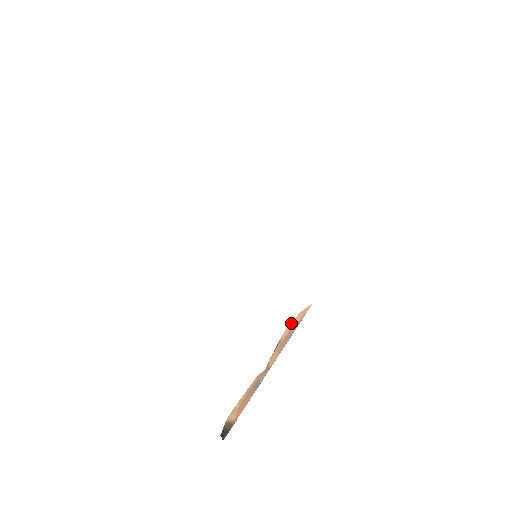
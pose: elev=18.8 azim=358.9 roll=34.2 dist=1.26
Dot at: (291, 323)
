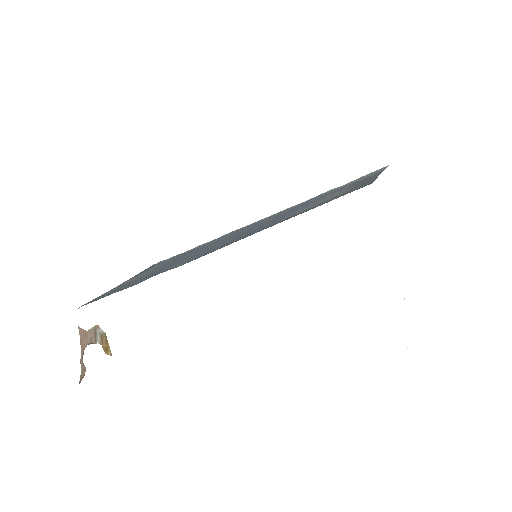
Dot at: occluded
